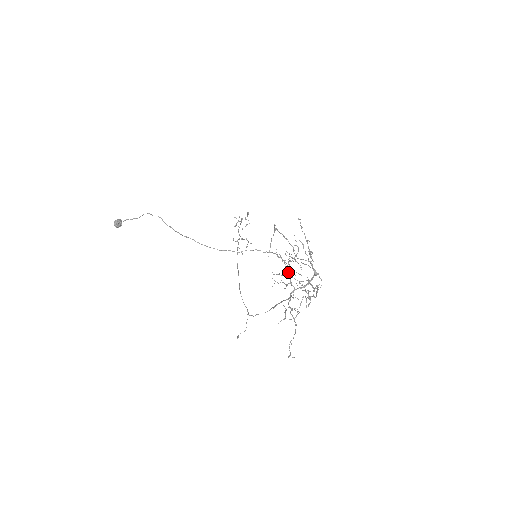
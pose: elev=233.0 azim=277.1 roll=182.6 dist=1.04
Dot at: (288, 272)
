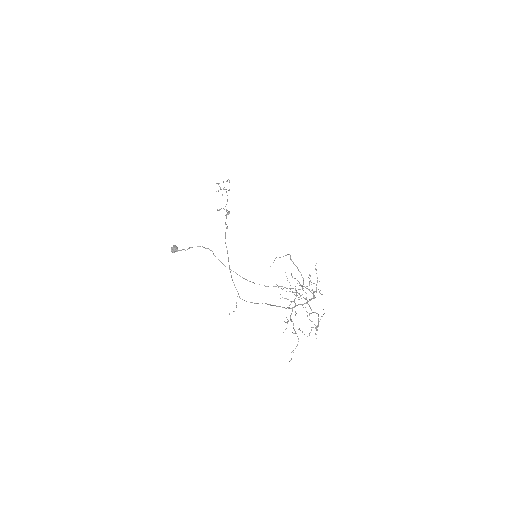
Dot at: (293, 292)
